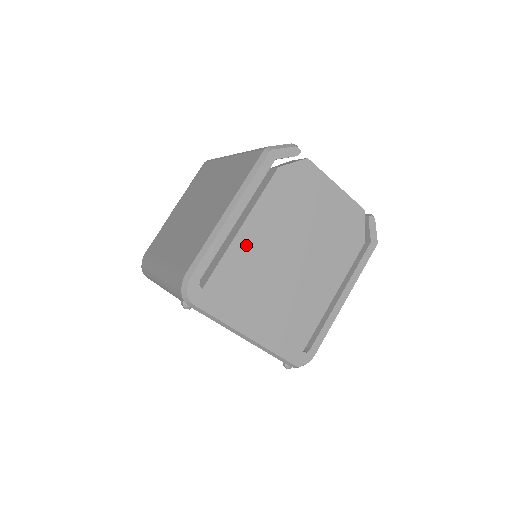
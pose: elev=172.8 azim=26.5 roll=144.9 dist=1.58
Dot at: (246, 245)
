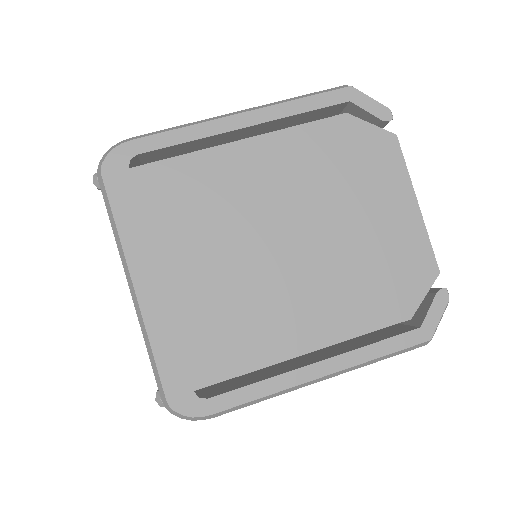
Dot at: (230, 167)
